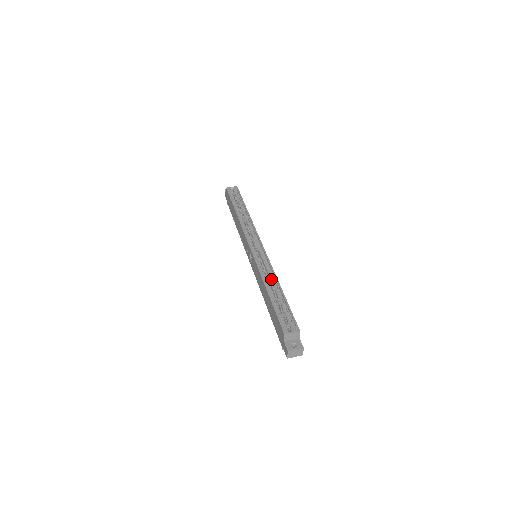
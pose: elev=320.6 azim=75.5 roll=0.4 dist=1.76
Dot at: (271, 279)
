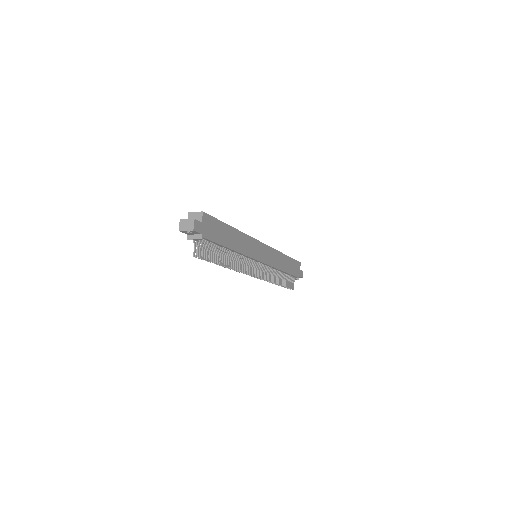
Dot at: occluded
